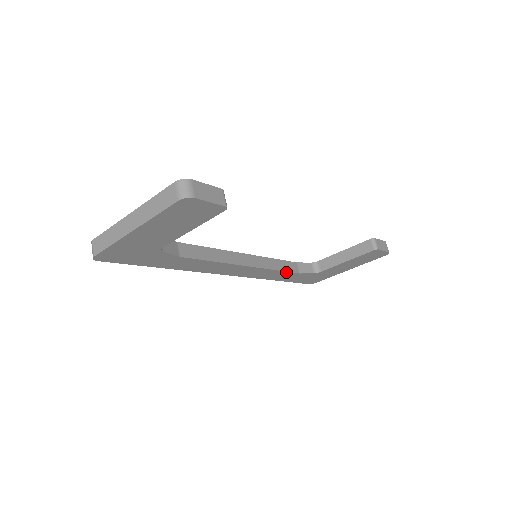
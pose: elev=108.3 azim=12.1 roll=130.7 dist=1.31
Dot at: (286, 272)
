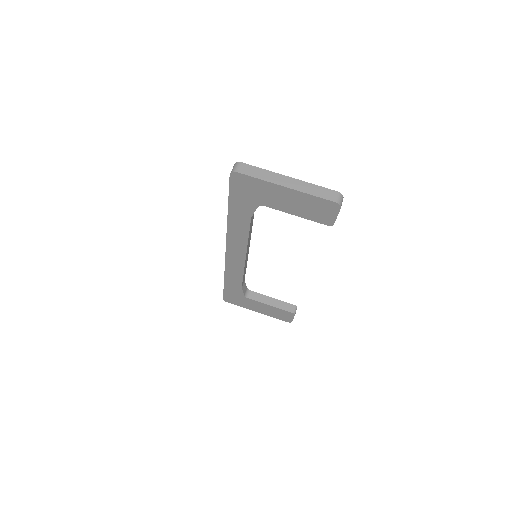
Dot at: (241, 280)
